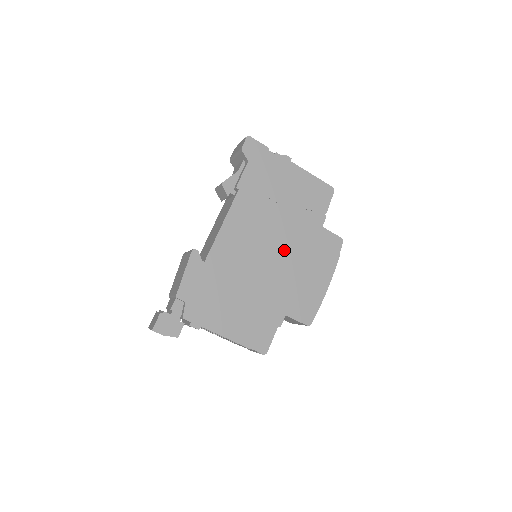
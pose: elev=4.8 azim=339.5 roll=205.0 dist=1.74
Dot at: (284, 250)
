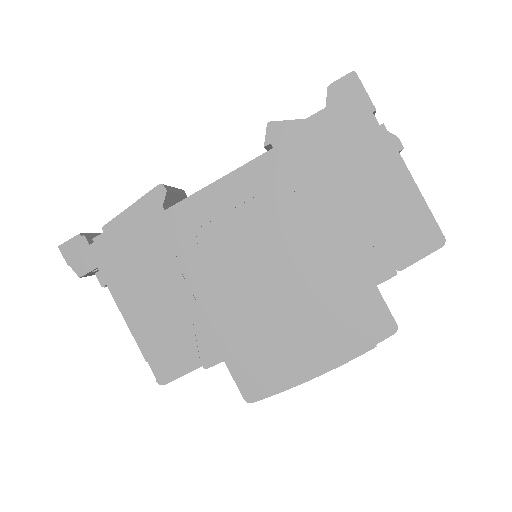
Dot at: (287, 275)
